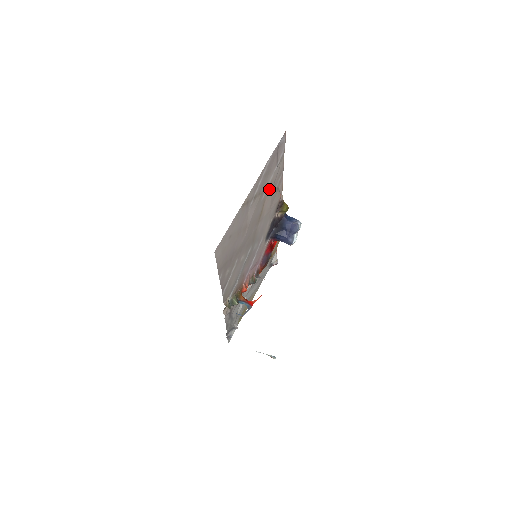
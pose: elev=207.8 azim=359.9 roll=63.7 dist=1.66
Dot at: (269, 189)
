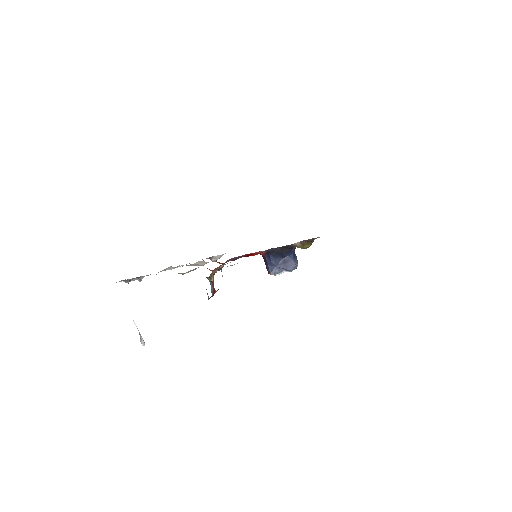
Dot at: occluded
